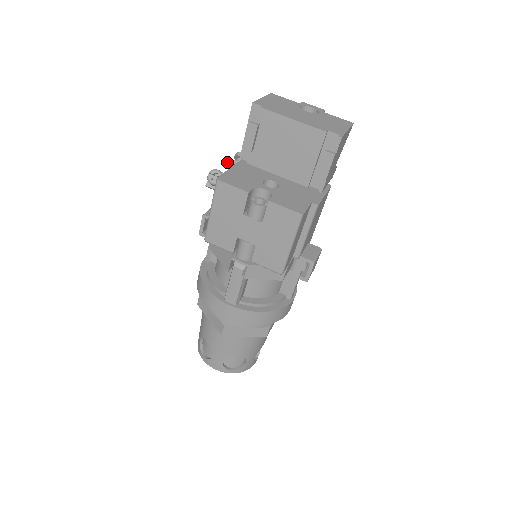
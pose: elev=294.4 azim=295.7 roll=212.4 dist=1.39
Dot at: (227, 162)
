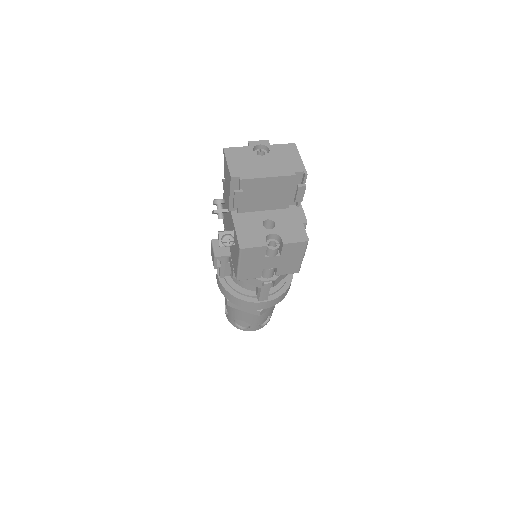
Dot at: (214, 213)
